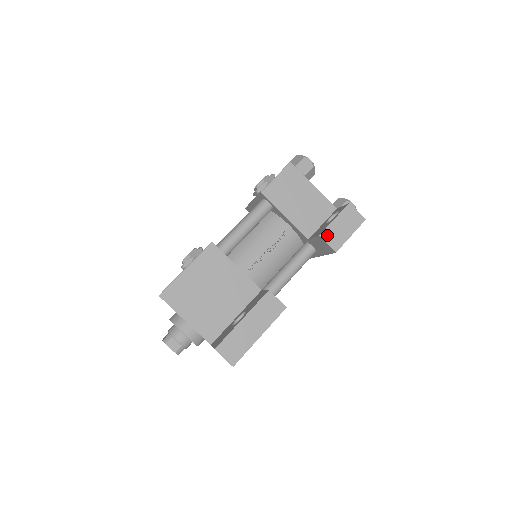
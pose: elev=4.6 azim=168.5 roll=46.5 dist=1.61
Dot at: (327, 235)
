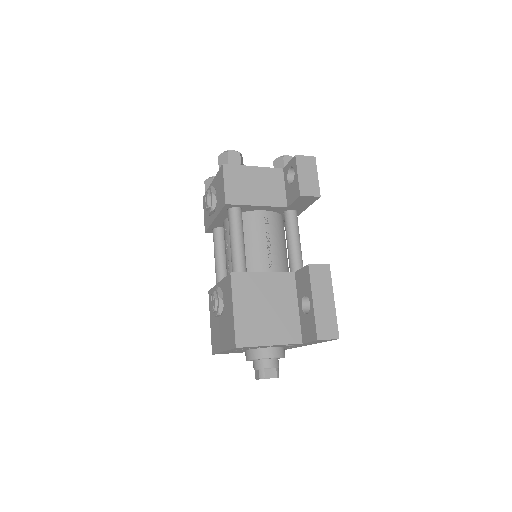
Dot at: (304, 190)
